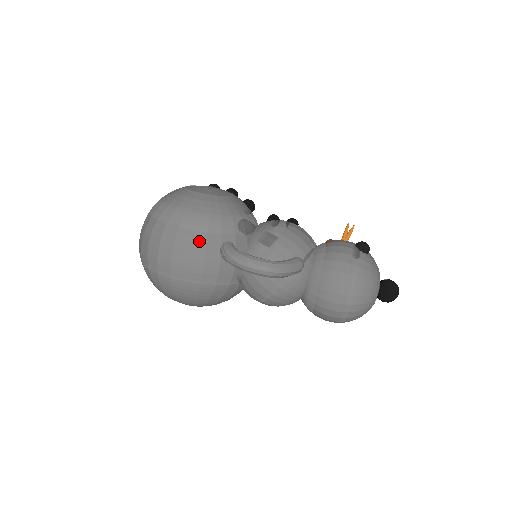
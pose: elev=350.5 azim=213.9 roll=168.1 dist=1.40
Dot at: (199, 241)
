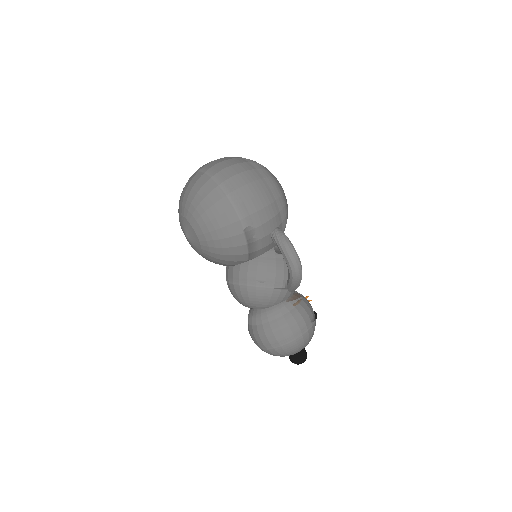
Dot at: (274, 210)
